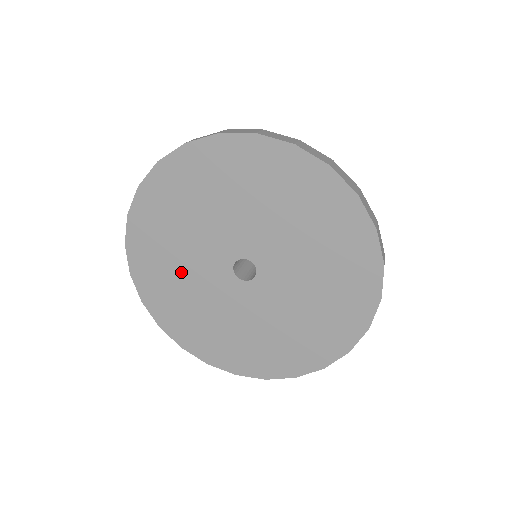
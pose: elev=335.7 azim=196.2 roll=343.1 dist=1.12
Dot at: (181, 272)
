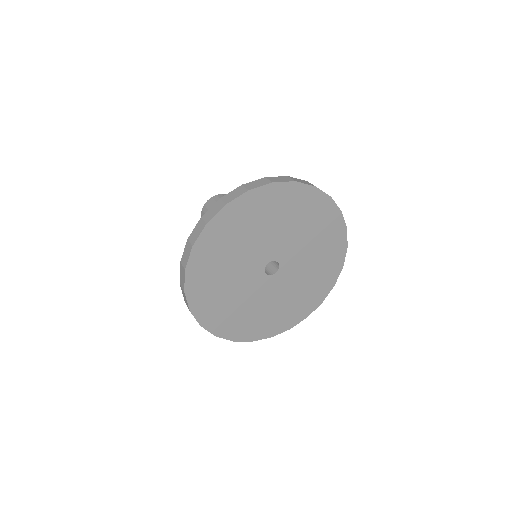
Dot at: (232, 257)
